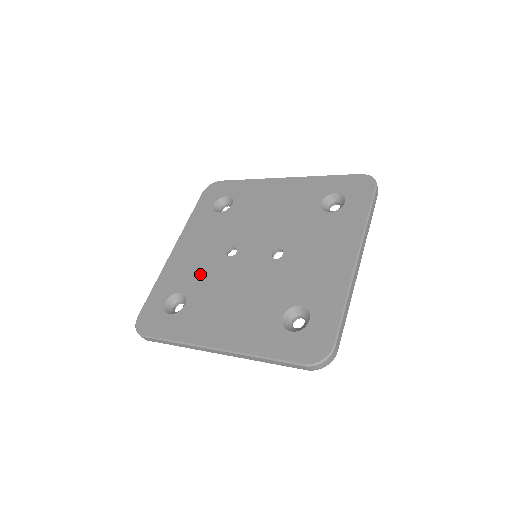
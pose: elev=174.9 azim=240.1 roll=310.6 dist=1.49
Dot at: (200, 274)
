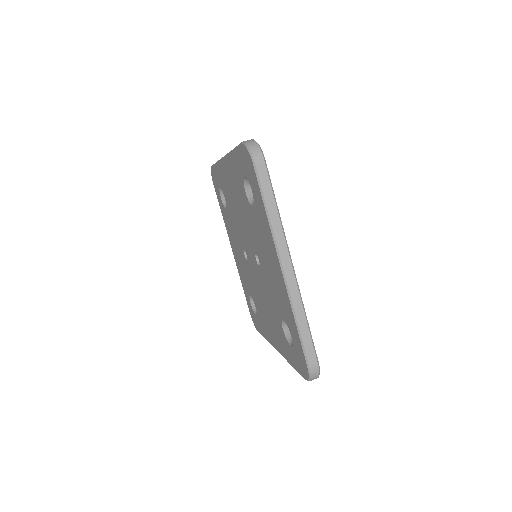
Dot at: (247, 278)
